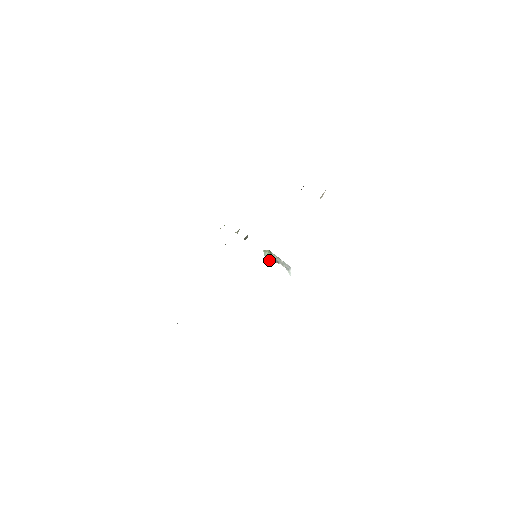
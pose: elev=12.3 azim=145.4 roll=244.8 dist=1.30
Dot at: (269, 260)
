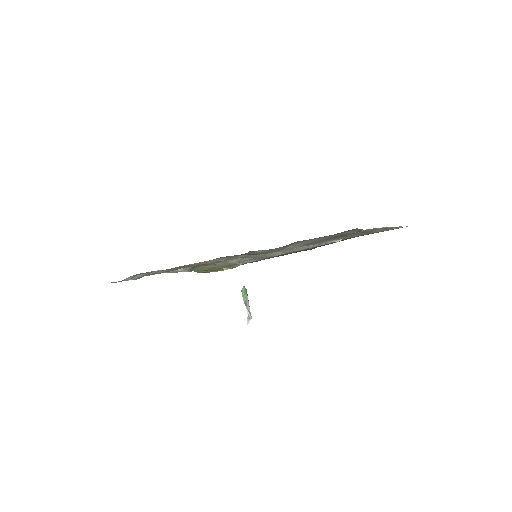
Dot at: (242, 296)
